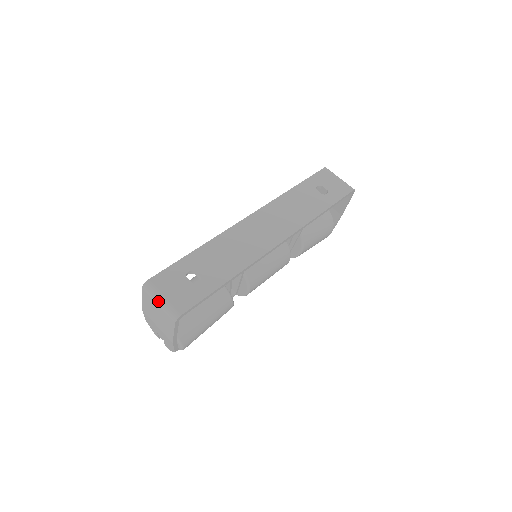
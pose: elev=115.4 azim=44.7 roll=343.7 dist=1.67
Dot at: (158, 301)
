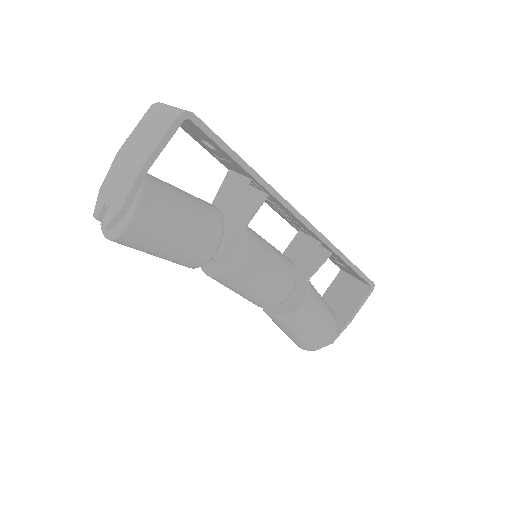
Dot at: (168, 106)
